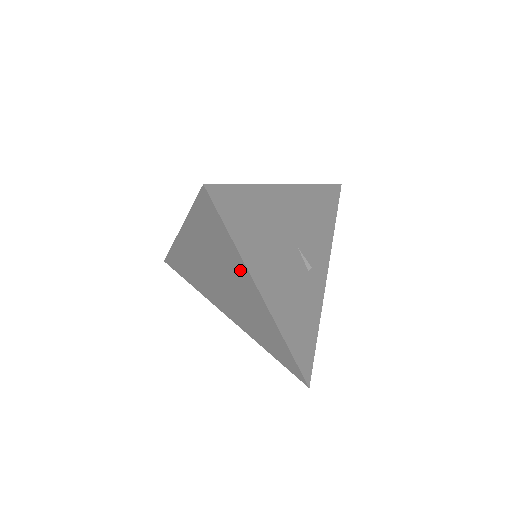
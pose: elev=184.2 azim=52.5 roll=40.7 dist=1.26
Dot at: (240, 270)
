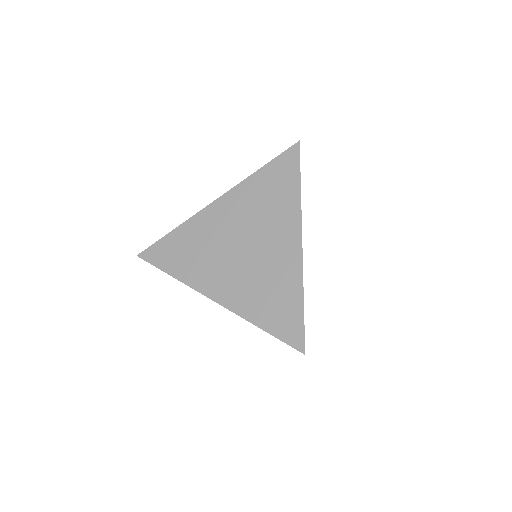
Dot at: (289, 215)
